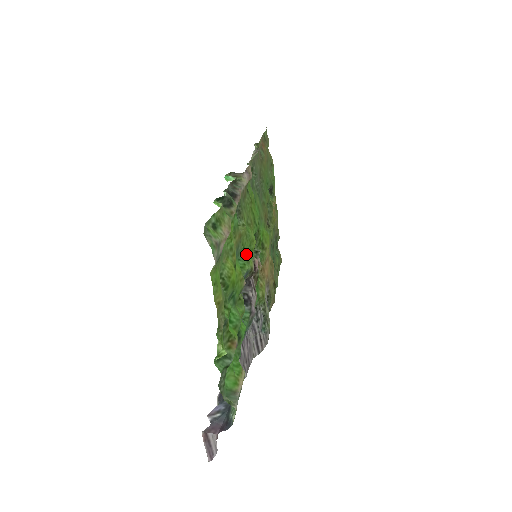
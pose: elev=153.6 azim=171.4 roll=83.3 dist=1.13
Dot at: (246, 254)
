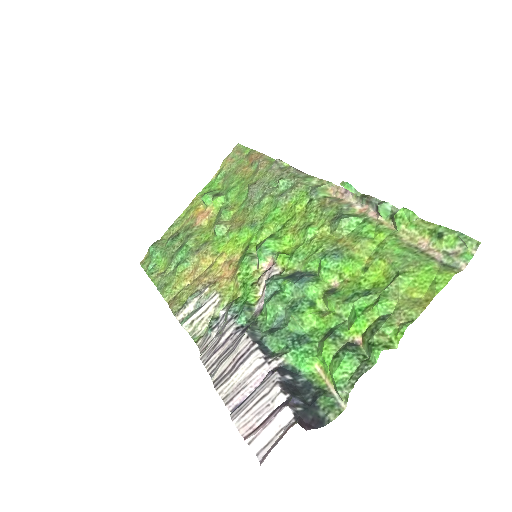
Dot at: (309, 256)
